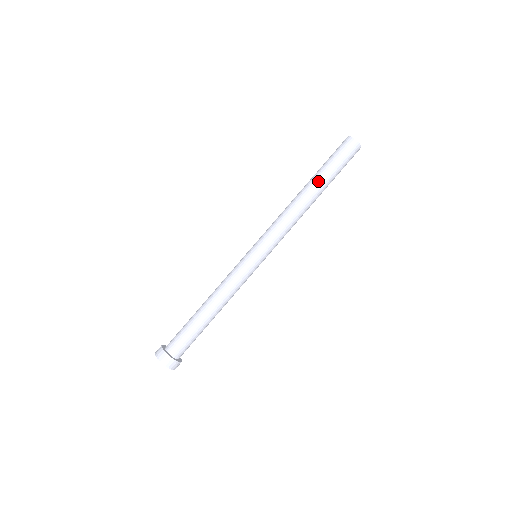
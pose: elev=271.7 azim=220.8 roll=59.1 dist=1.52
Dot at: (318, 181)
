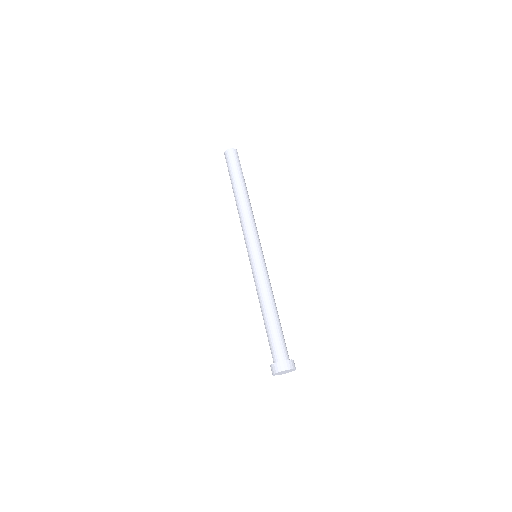
Dot at: (233, 187)
